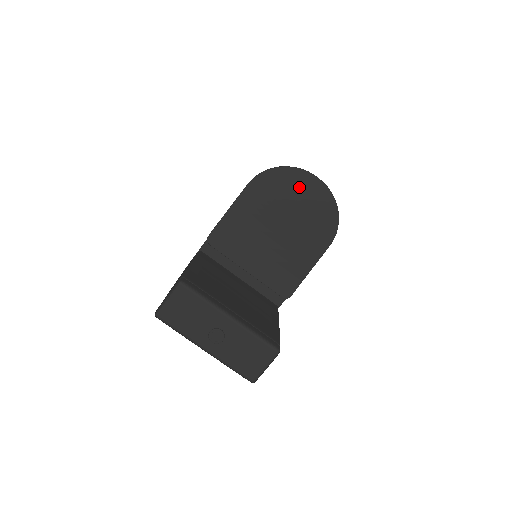
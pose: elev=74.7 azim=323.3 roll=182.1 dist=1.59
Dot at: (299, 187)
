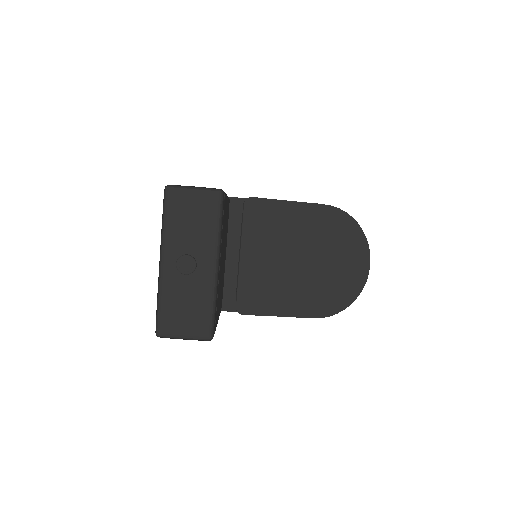
Dot at: (351, 254)
